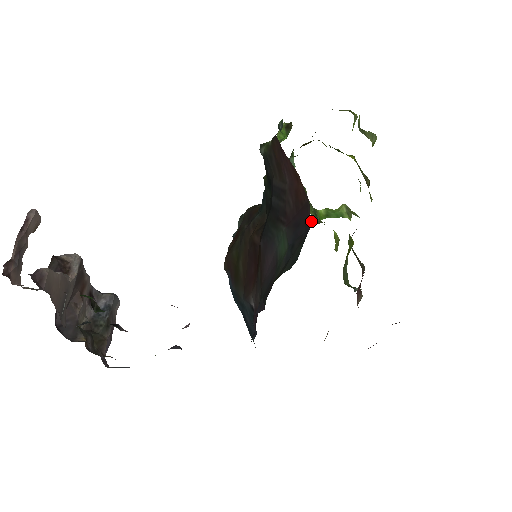
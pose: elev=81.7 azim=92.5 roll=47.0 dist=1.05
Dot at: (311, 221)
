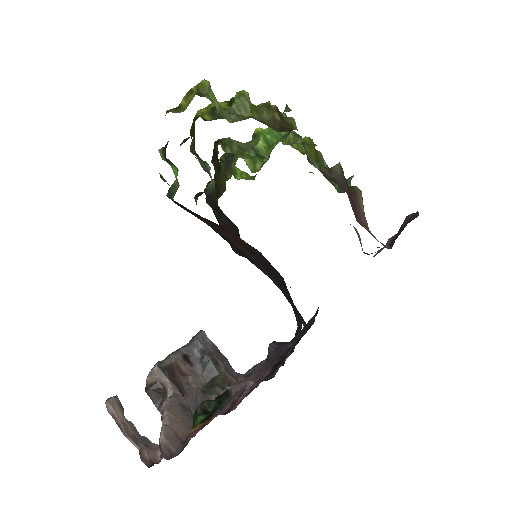
Dot at: occluded
